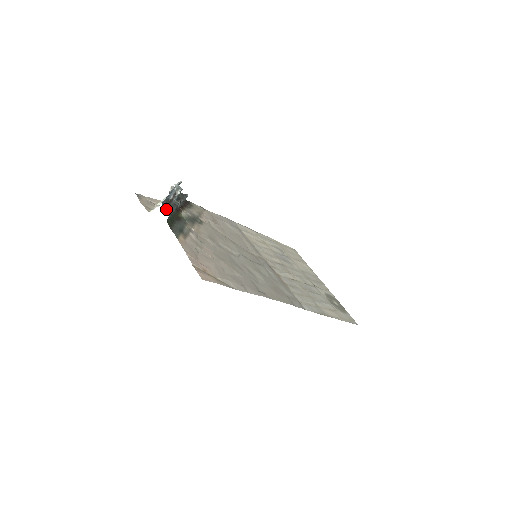
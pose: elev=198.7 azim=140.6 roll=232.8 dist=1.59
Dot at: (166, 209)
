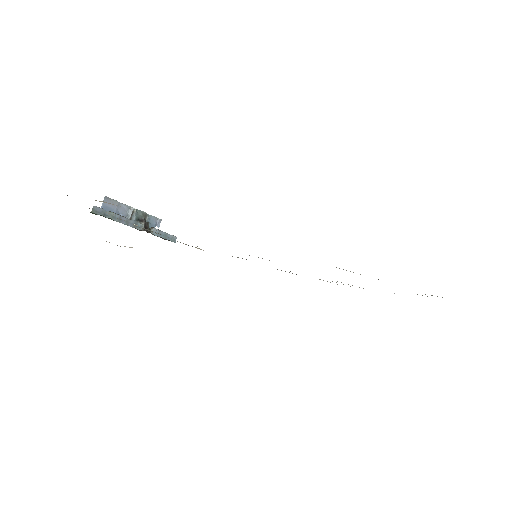
Dot at: occluded
